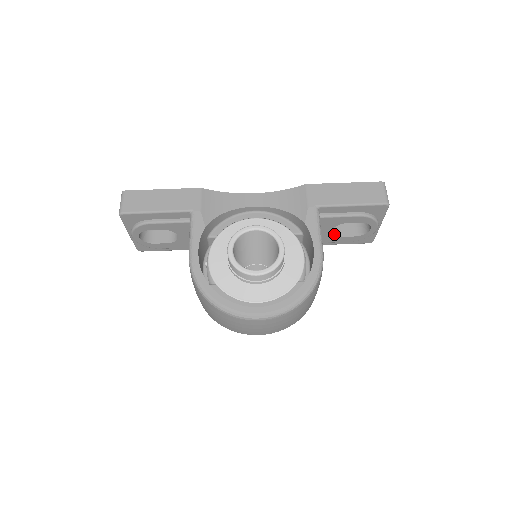
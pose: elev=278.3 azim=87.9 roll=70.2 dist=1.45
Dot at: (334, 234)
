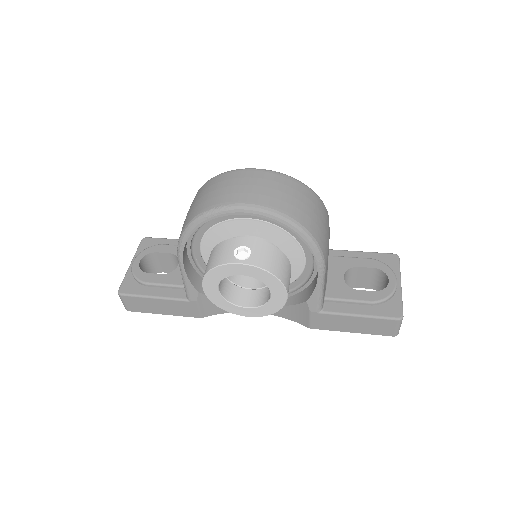
Dot at: (347, 286)
